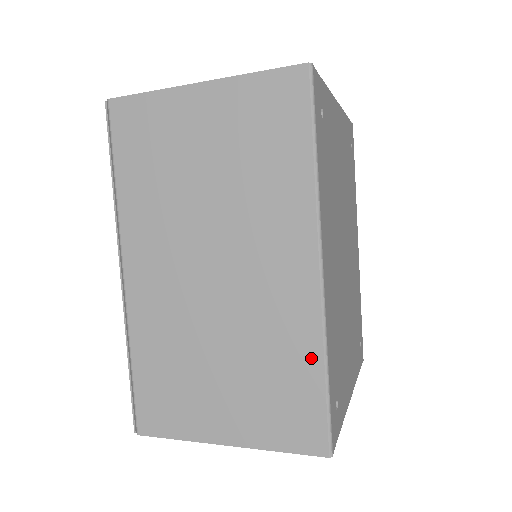
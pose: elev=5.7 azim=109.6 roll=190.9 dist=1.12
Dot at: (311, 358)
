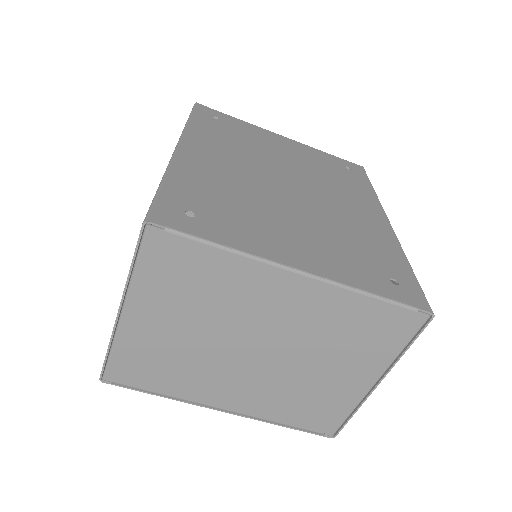
Dot at: occluded
